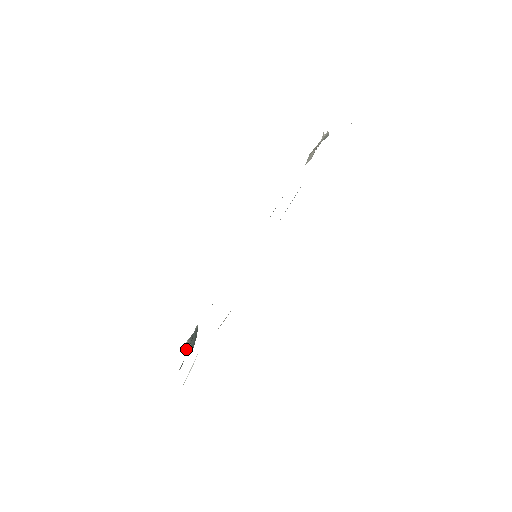
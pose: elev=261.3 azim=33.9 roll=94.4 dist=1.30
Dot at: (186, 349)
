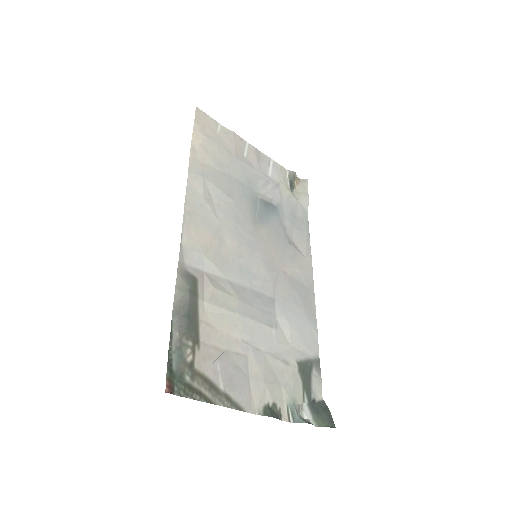
Dot at: (286, 407)
